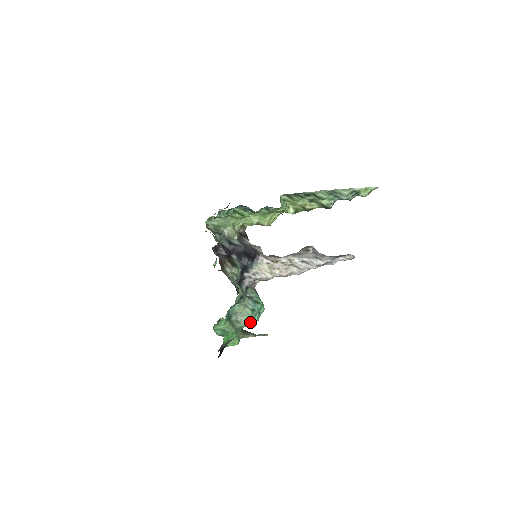
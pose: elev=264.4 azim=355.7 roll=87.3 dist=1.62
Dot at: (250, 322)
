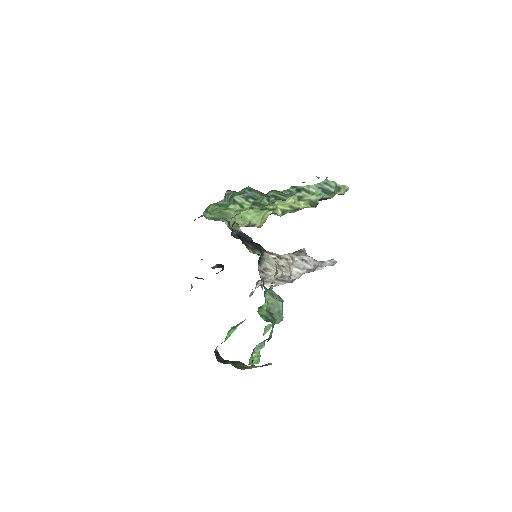
Dot at: (281, 316)
